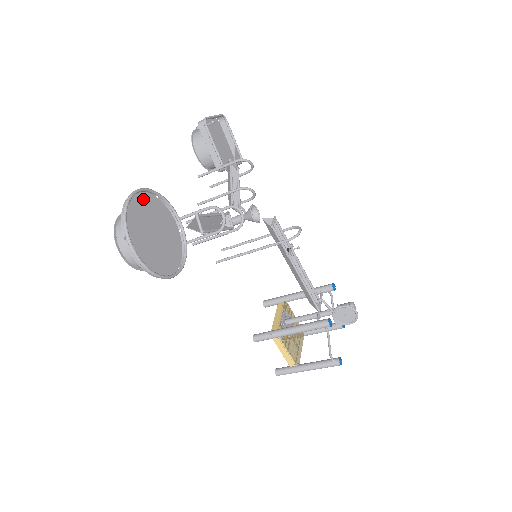
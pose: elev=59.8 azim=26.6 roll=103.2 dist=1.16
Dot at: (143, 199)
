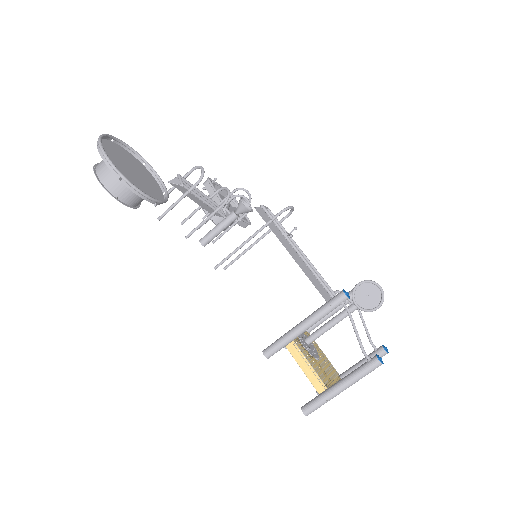
Dot at: (128, 154)
